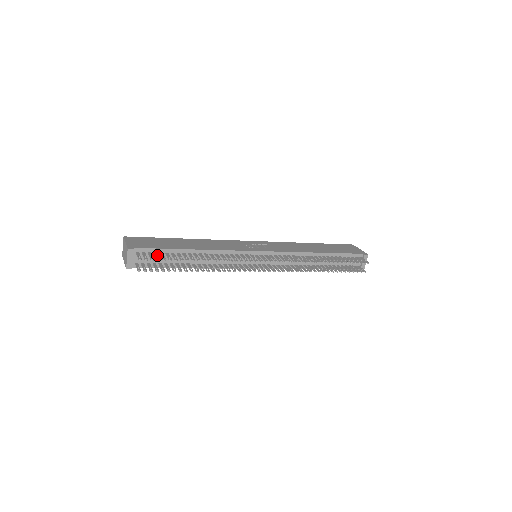
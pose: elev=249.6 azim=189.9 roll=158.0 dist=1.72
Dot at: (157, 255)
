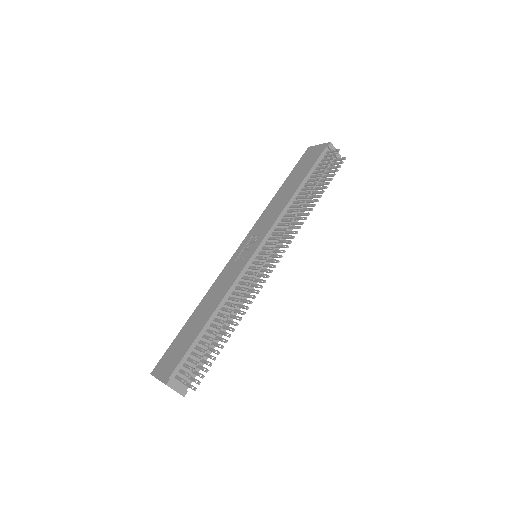
Dot at: (191, 360)
